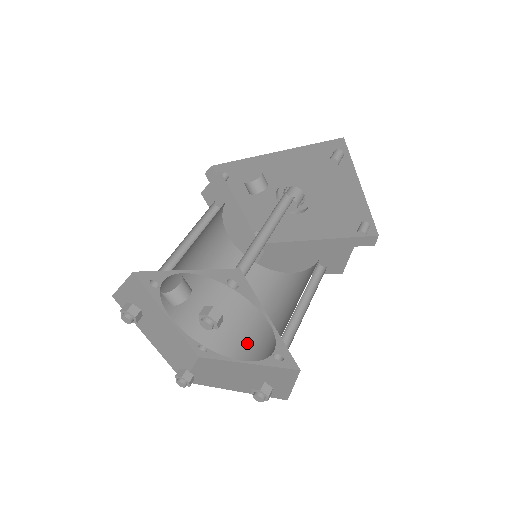
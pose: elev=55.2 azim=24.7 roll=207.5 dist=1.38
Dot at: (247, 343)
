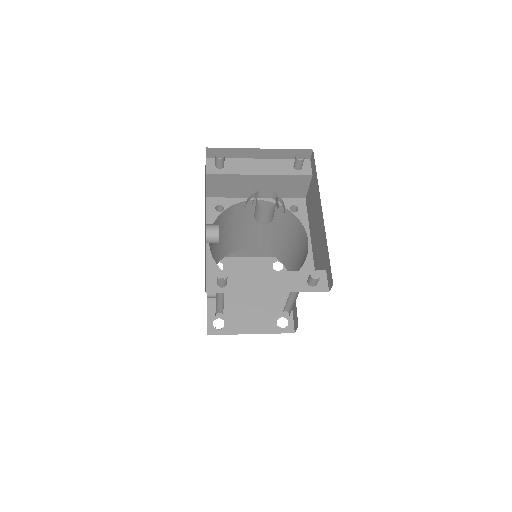
Dot at: occluded
